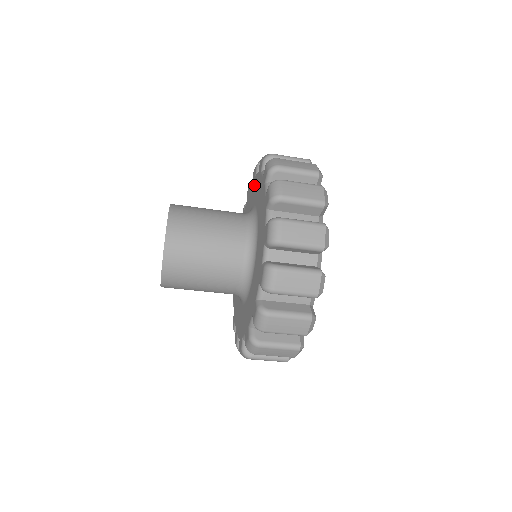
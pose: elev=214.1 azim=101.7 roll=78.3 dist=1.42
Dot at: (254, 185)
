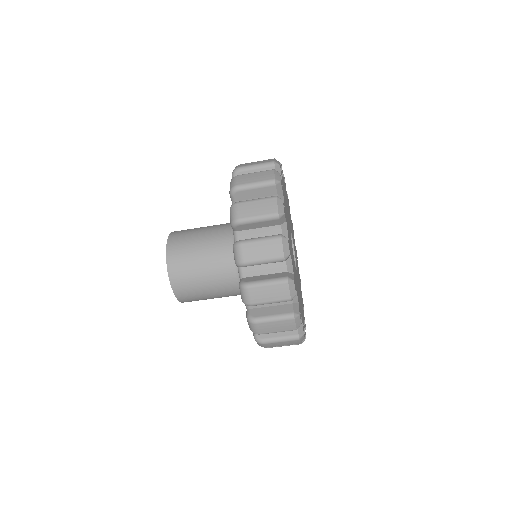
Dot at: occluded
